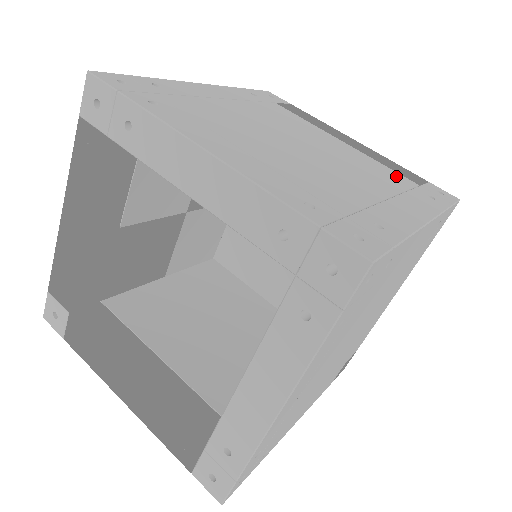
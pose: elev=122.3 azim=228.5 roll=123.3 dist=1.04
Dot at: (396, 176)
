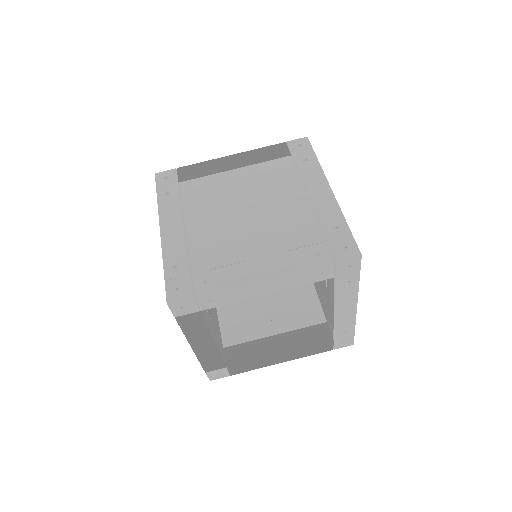
Dot at: (281, 165)
